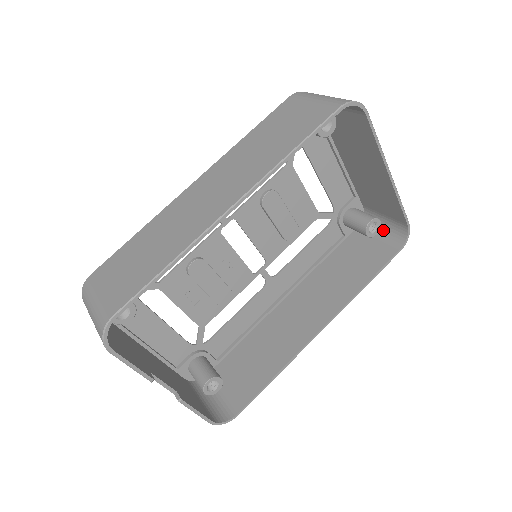
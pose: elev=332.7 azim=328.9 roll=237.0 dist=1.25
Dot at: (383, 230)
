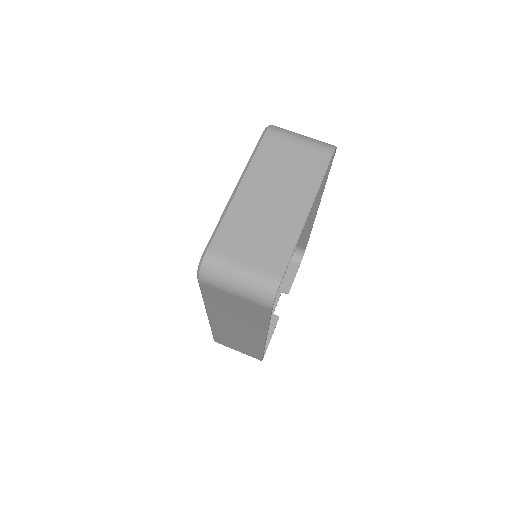
Dot at: occluded
